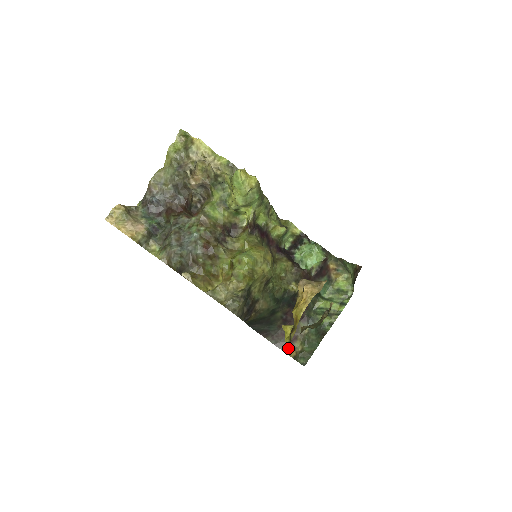
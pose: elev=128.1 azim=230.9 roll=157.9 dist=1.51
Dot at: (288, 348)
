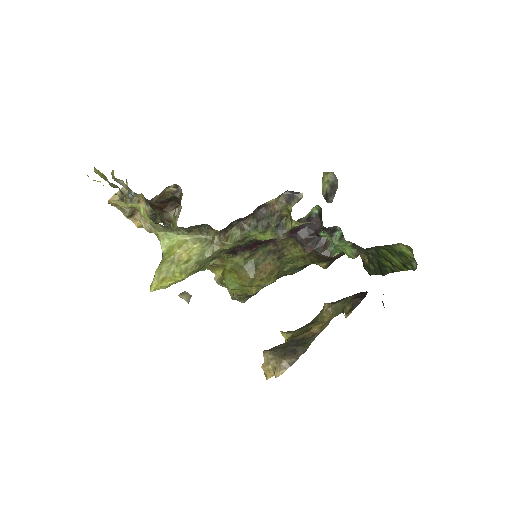
Dot at: occluded
